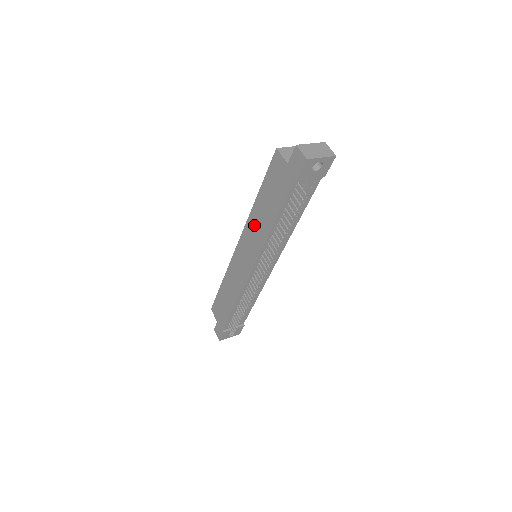
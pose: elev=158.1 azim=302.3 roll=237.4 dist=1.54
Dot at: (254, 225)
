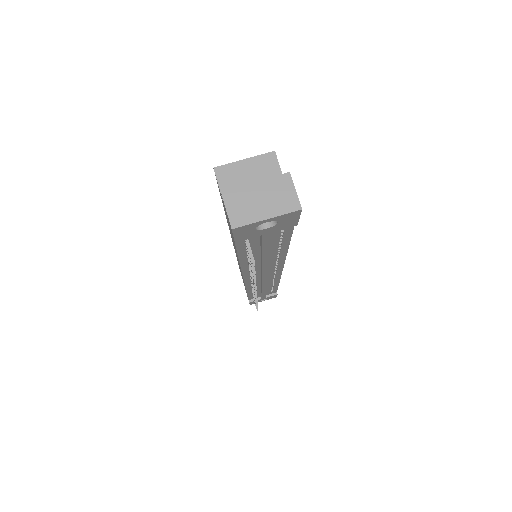
Dot at: occluded
